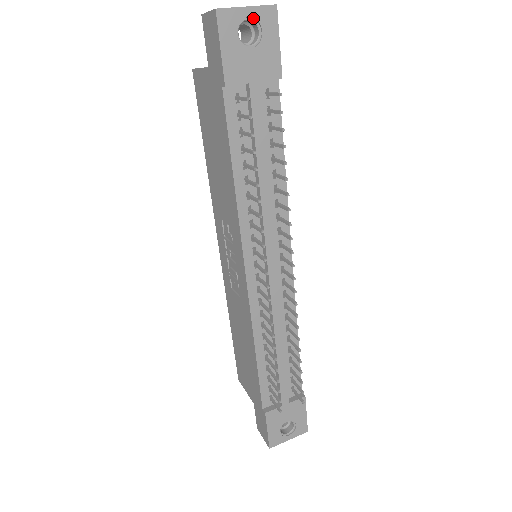
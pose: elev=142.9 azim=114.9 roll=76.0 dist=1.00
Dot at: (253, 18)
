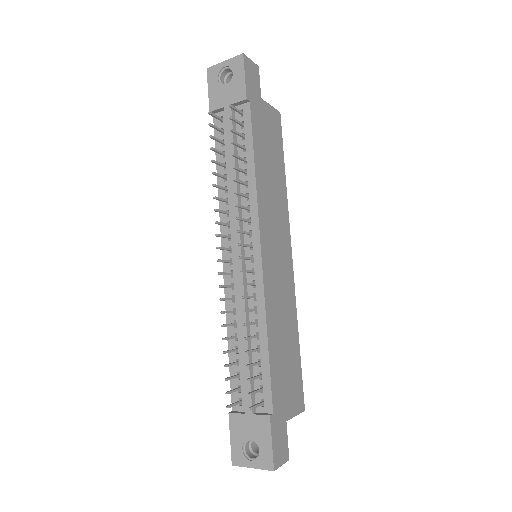
Dot at: (229, 67)
